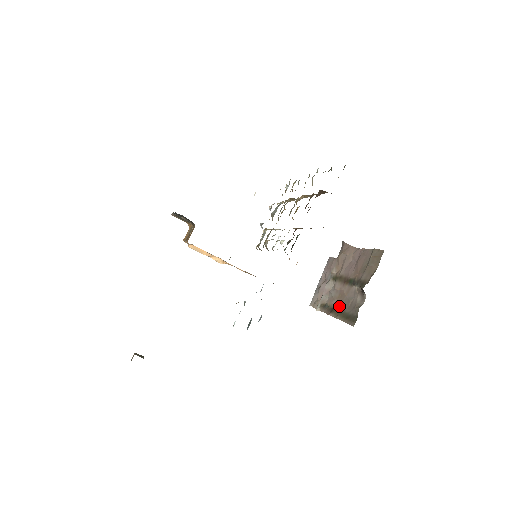
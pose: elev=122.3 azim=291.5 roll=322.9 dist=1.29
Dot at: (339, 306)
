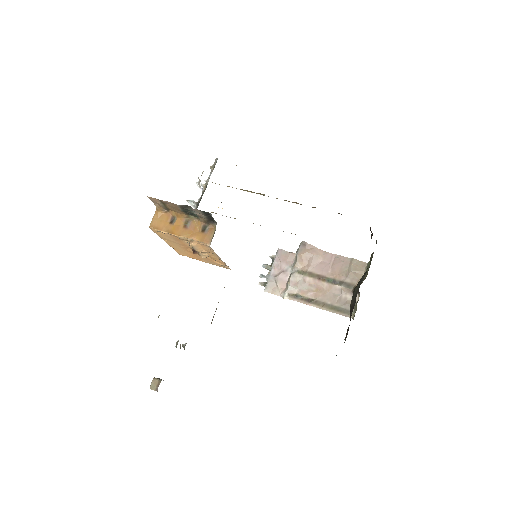
Dot at: (322, 299)
